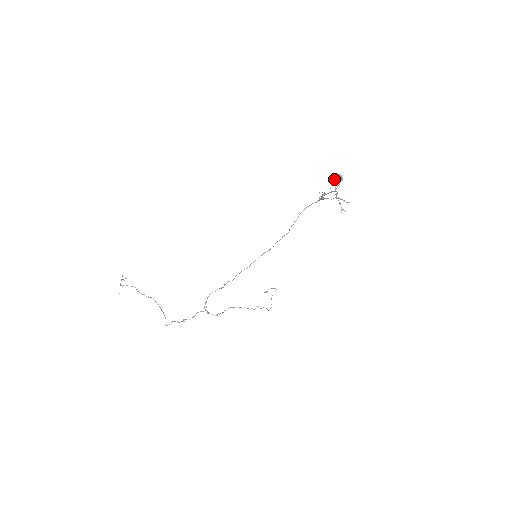
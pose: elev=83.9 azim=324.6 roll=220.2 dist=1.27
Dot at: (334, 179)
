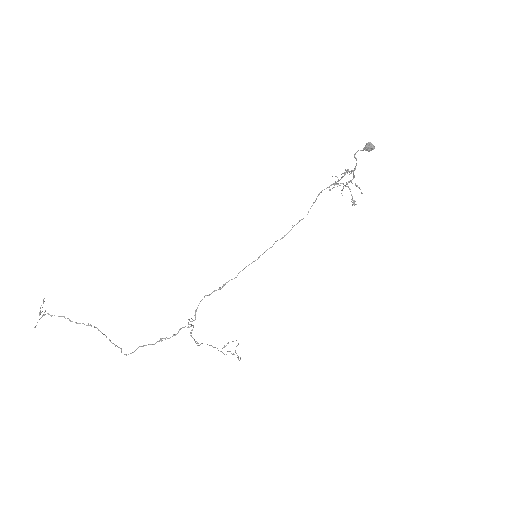
Dot at: (364, 148)
